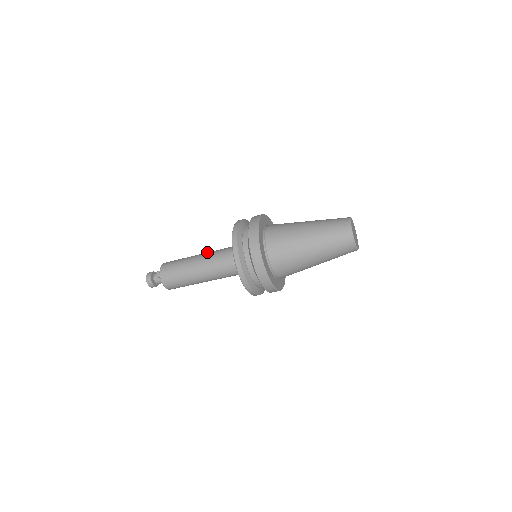
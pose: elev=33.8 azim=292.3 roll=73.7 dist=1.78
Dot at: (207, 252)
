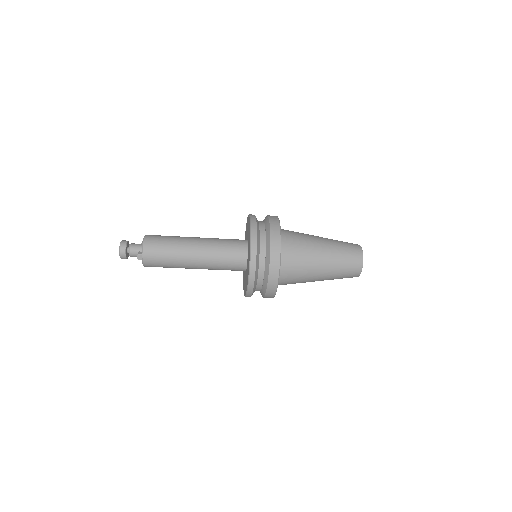
Dot at: (202, 243)
